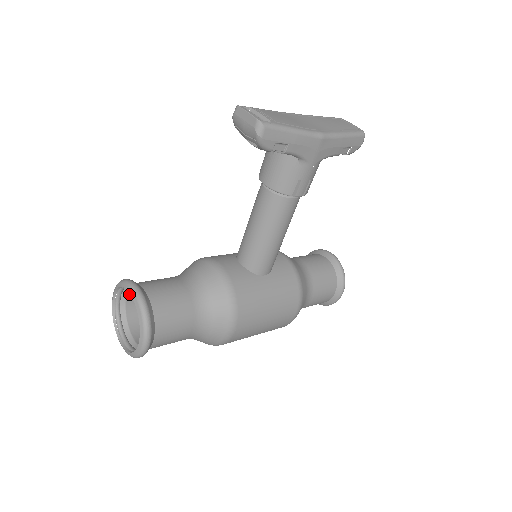
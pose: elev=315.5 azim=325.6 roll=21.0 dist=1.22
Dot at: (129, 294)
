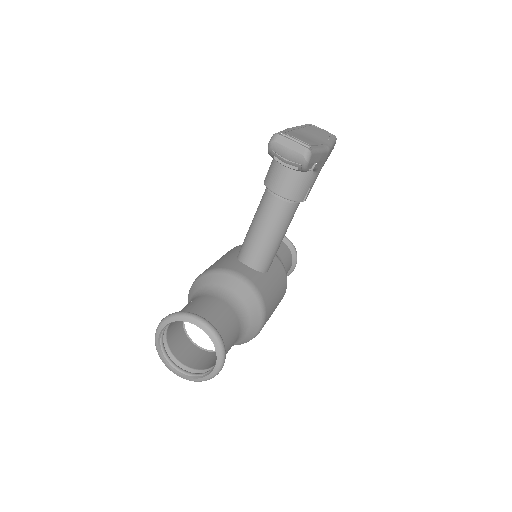
Dot at: (170, 325)
